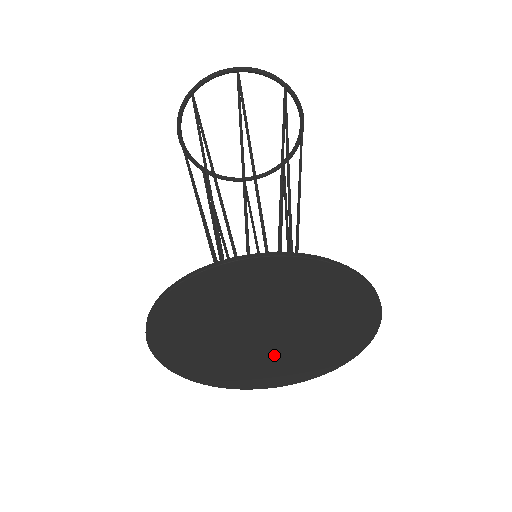
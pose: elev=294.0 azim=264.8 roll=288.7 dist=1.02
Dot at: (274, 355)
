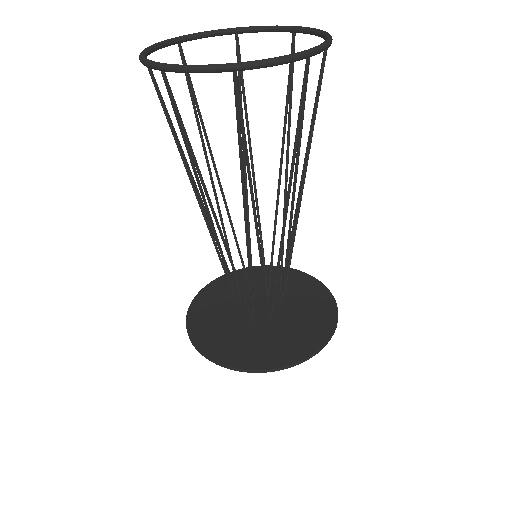
Dot at: occluded
